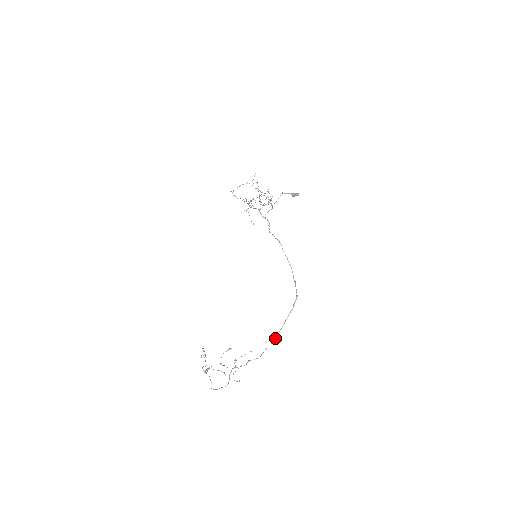
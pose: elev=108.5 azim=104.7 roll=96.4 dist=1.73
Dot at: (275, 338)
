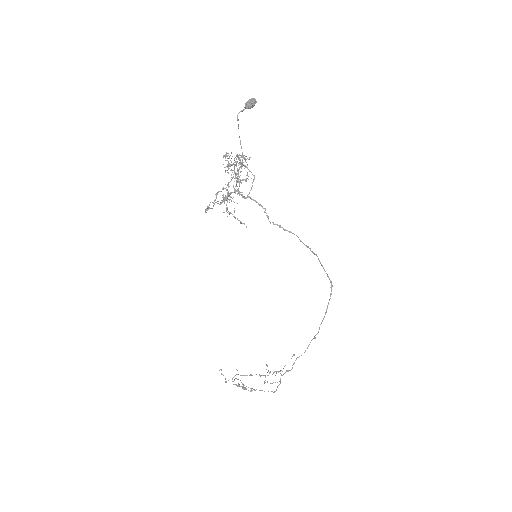
Dot at: occluded
